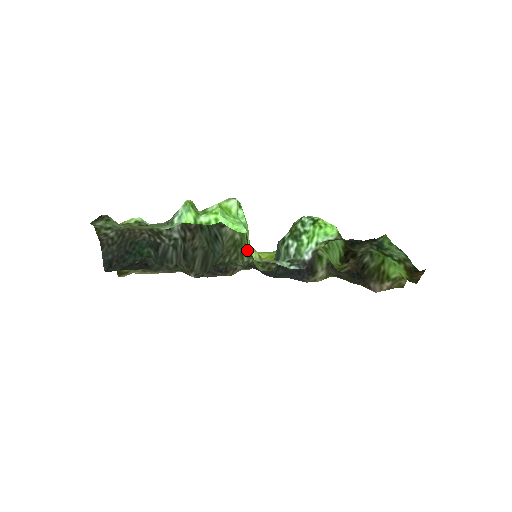
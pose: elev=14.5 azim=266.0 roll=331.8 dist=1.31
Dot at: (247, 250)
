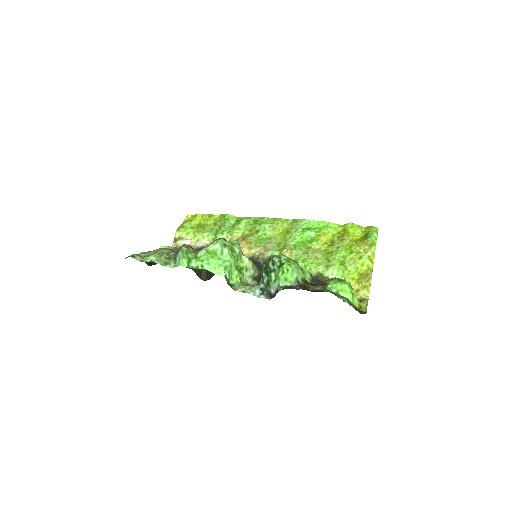
Dot at: (228, 282)
